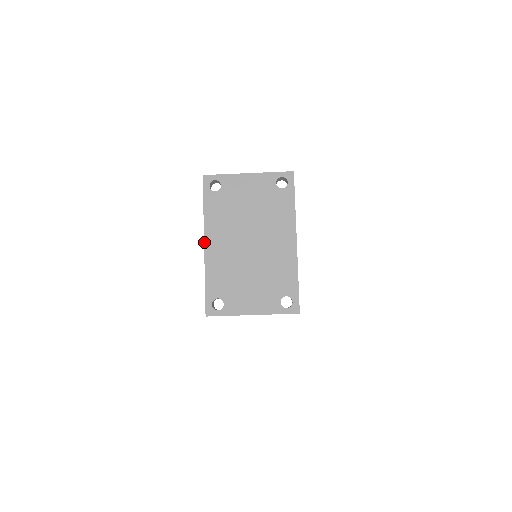
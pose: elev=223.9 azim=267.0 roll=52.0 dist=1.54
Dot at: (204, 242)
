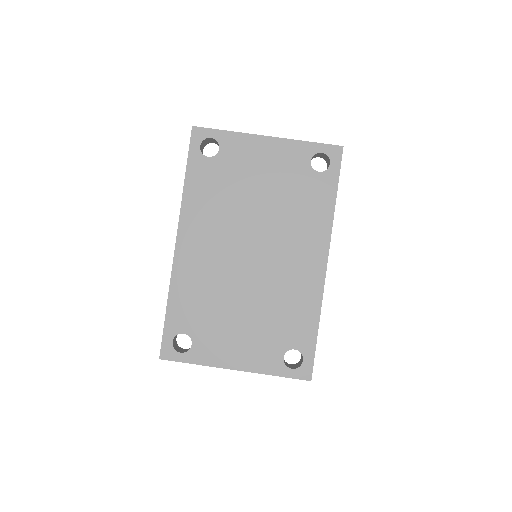
Dot at: (176, 238)
